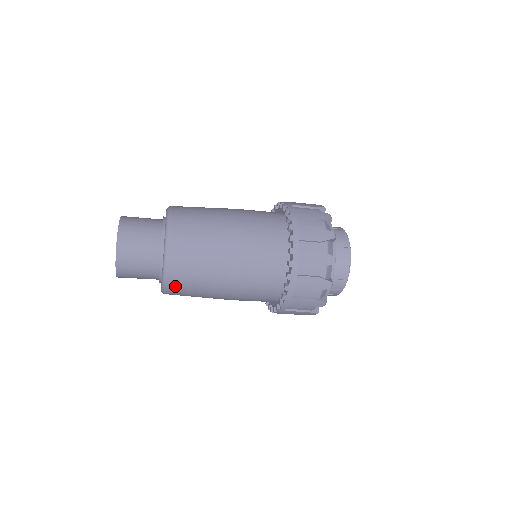
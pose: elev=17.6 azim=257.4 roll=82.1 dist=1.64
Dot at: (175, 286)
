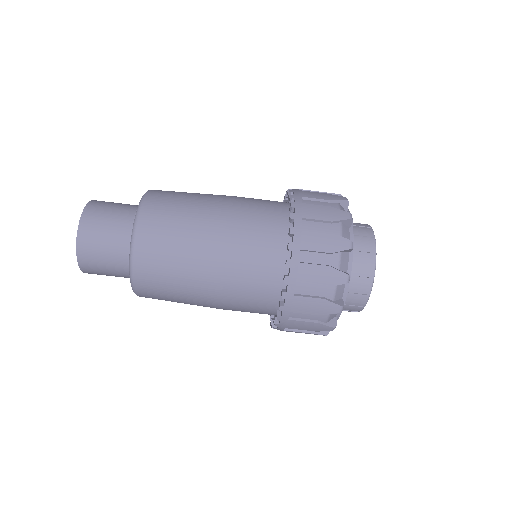
Dot at: (153, 208)
